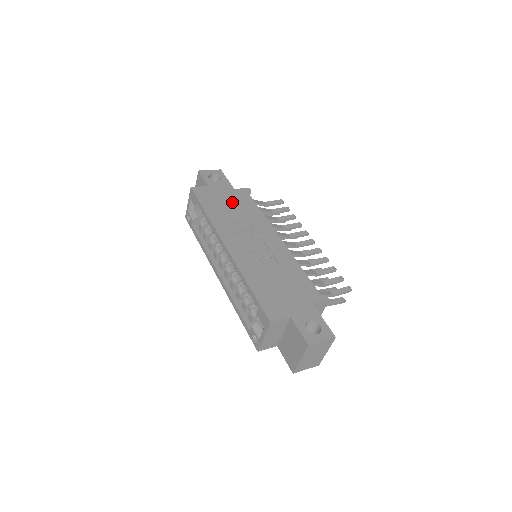
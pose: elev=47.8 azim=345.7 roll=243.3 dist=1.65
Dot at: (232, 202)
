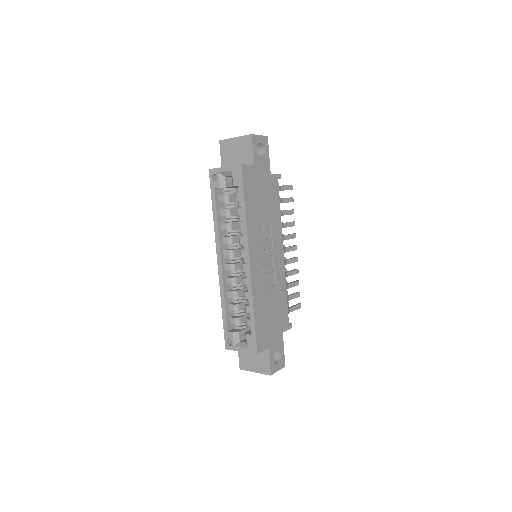
Dot at: (265, 196)
